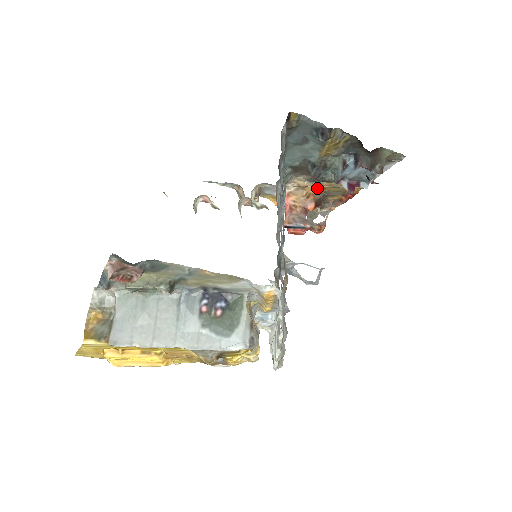
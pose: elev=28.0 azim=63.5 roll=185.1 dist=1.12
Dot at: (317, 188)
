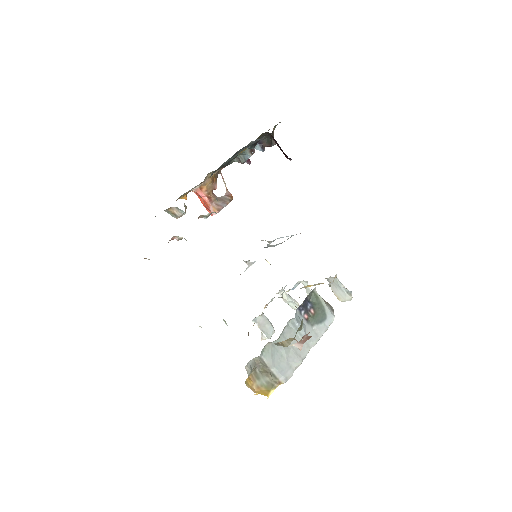
Dot at: occluded
